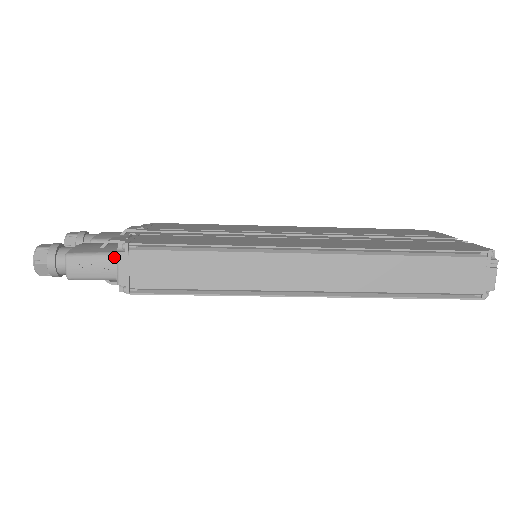
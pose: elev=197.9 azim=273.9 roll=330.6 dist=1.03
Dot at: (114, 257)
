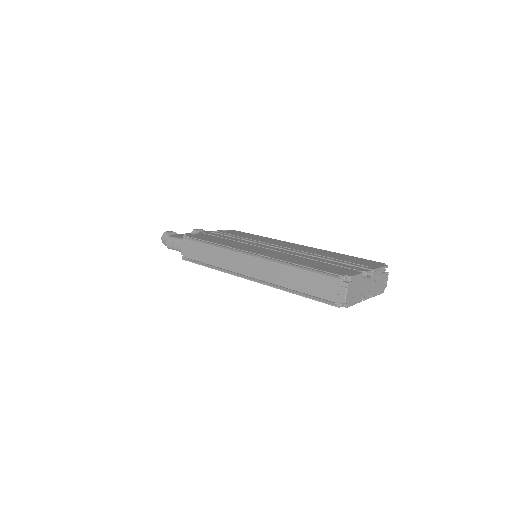
Dot at: (181, 241)
